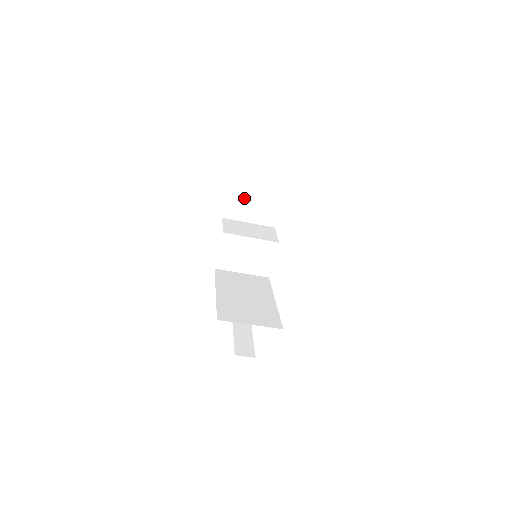
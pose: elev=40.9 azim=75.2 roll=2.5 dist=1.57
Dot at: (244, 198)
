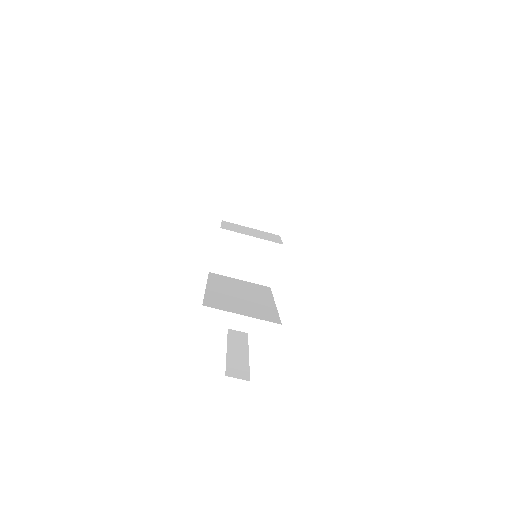
Dot at: (247, 199)
